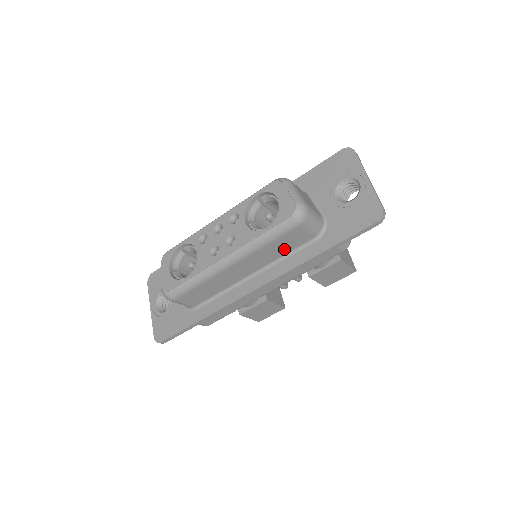
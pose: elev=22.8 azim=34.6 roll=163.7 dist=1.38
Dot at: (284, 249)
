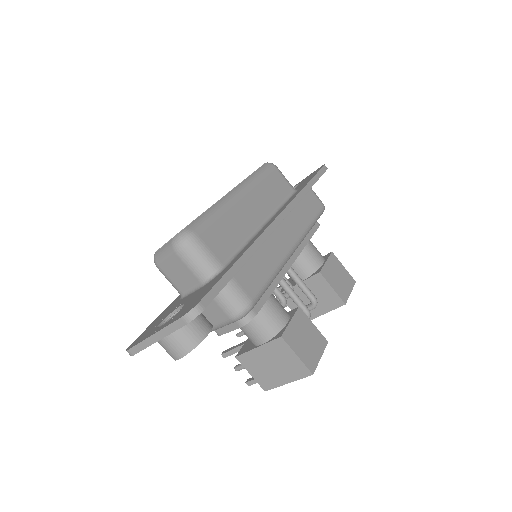
Dot at: (277, 195)
